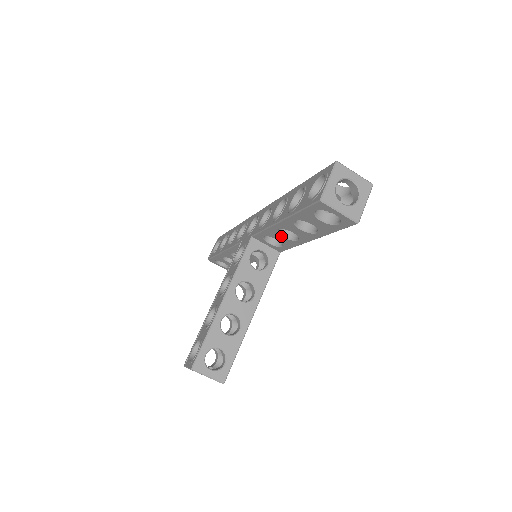
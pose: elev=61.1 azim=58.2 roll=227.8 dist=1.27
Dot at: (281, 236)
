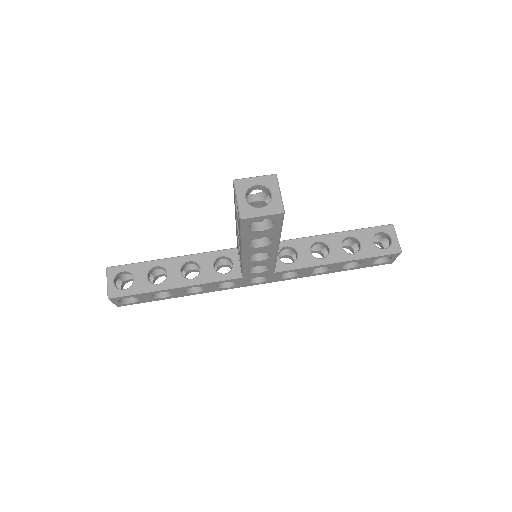
Dot at: (309, 249)
